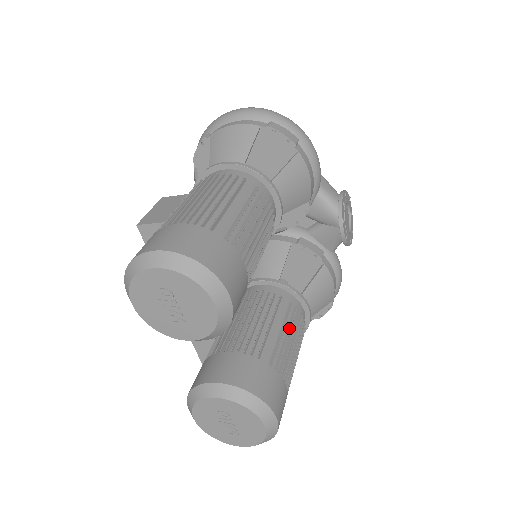
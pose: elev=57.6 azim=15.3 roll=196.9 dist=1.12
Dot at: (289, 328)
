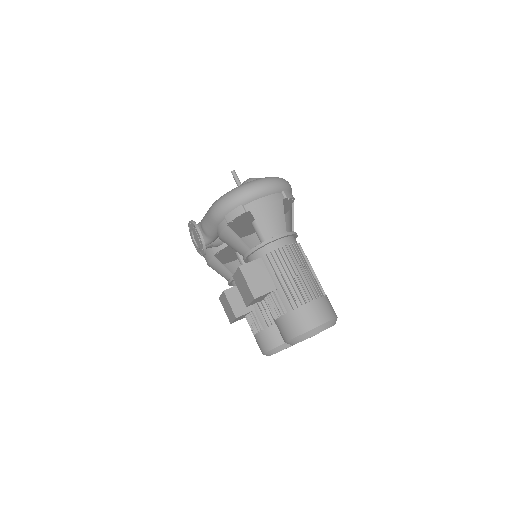
Dot at: occluded
